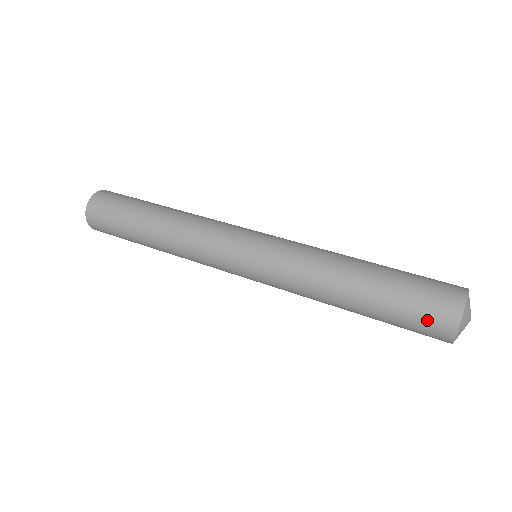
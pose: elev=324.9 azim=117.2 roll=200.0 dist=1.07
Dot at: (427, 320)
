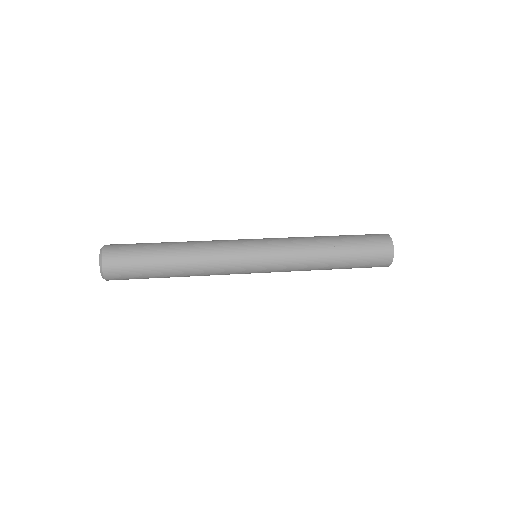
Dot at: (375, 265)
